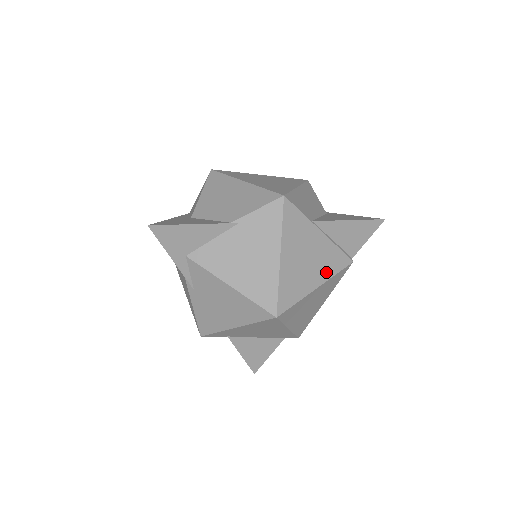
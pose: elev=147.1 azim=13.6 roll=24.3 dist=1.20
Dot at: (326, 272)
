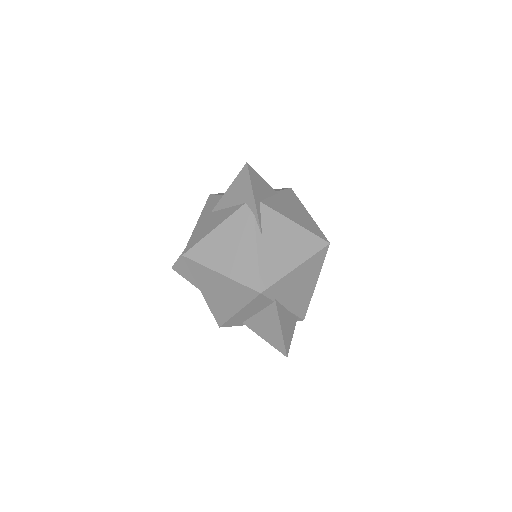
Dot at: occluded
